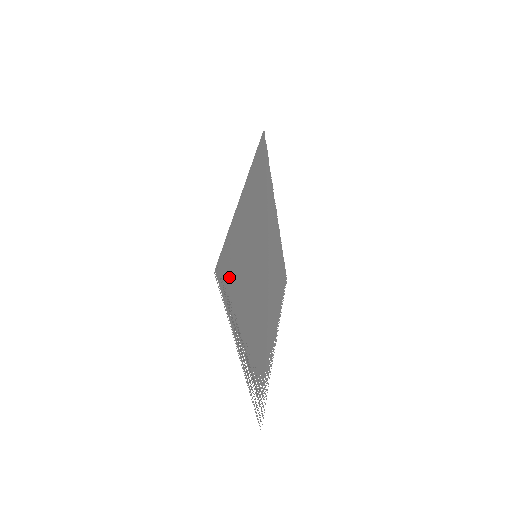
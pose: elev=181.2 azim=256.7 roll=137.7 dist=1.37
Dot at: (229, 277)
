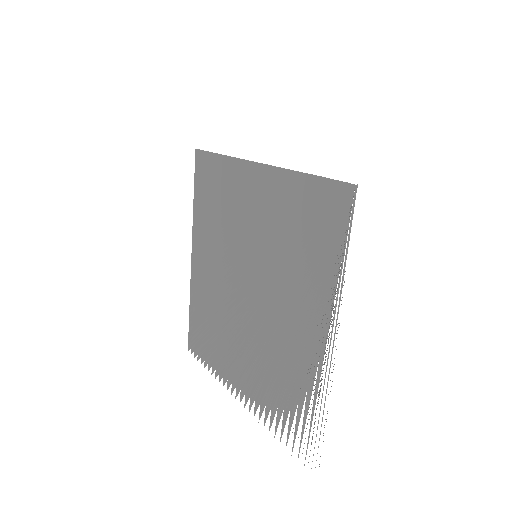
Dot at: (331, 222)
